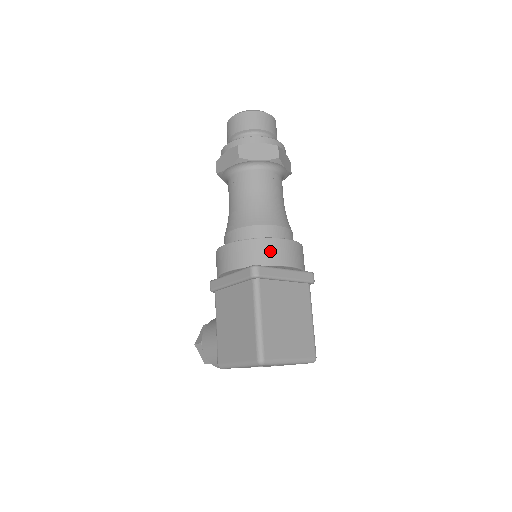
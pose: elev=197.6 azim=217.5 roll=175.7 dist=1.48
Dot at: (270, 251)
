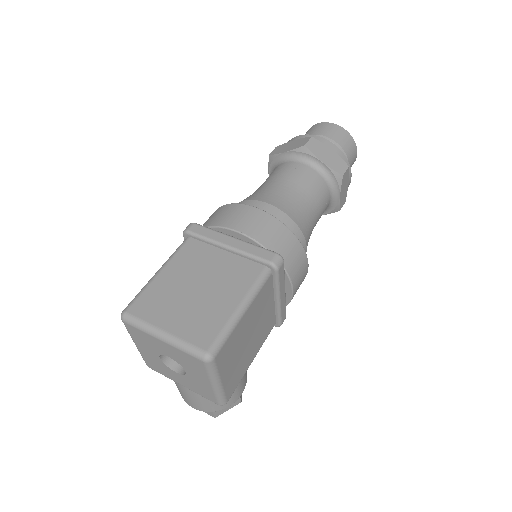
Dot at: (222, 214)
